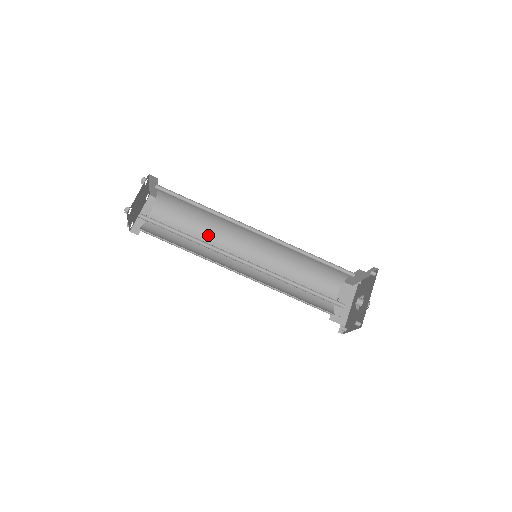
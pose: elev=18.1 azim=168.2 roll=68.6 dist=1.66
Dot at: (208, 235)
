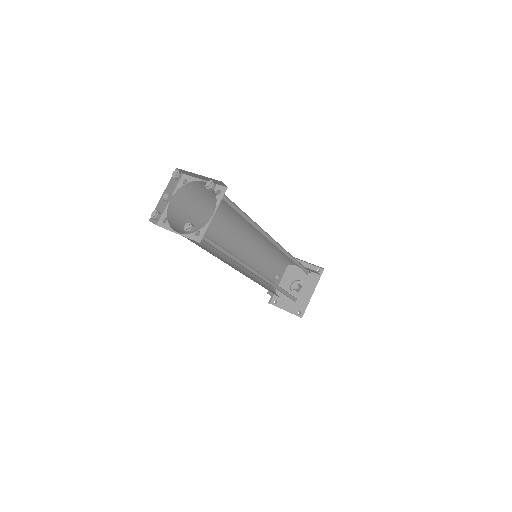
Dot at: (217, 223)
